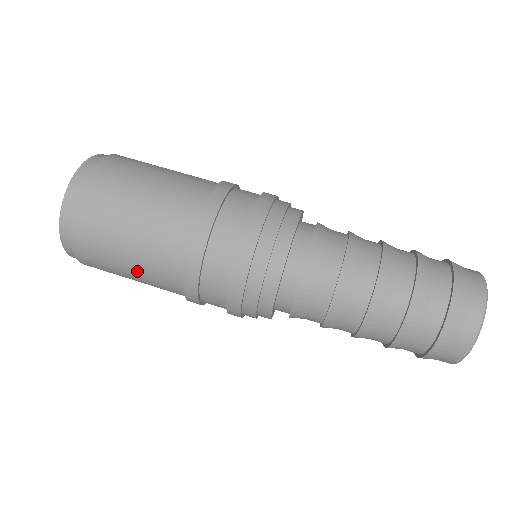
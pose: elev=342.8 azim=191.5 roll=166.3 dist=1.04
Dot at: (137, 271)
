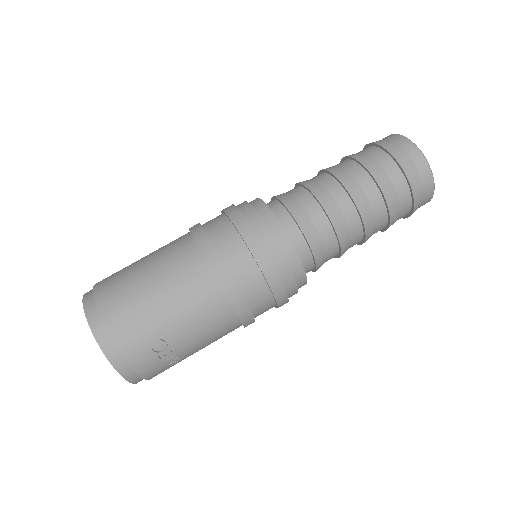
Dot at: (169, 296)
